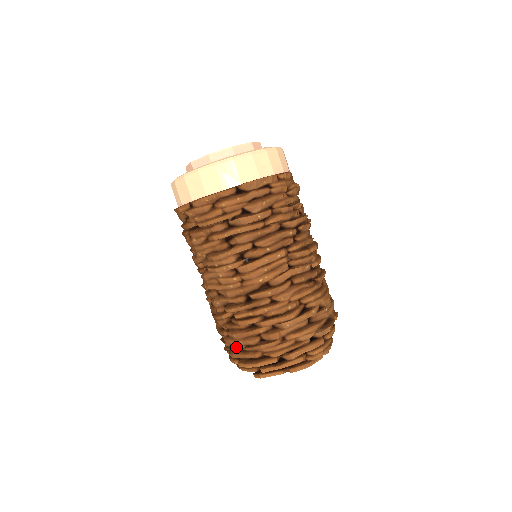
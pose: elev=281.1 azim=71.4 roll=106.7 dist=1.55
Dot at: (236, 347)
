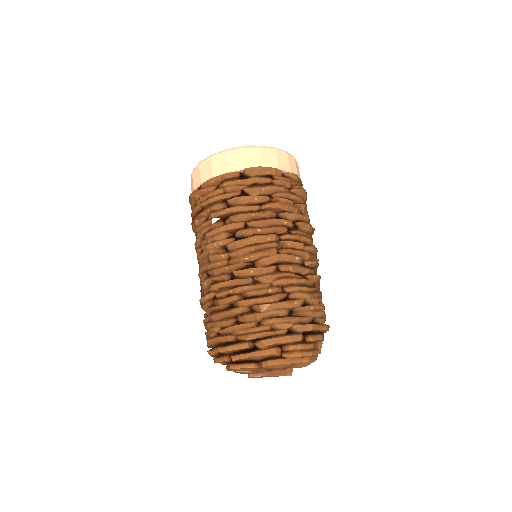
Dot at: (212, 330)
